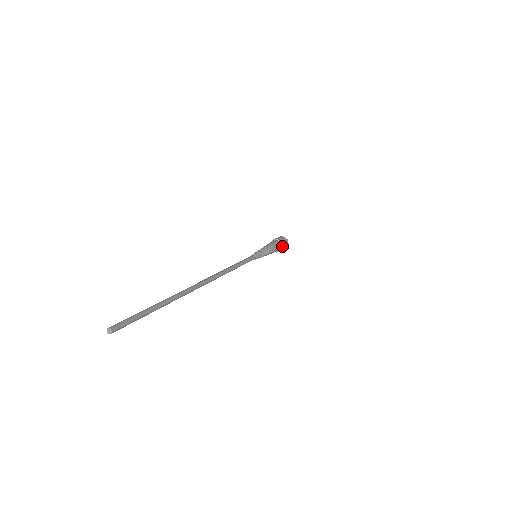
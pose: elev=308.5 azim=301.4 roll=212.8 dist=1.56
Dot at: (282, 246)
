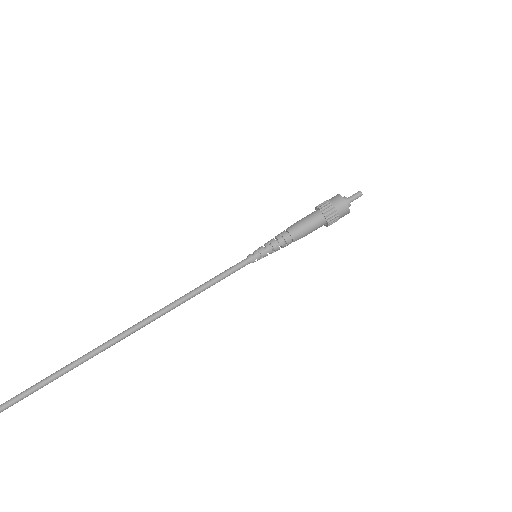
Dot at: (328, 225)
